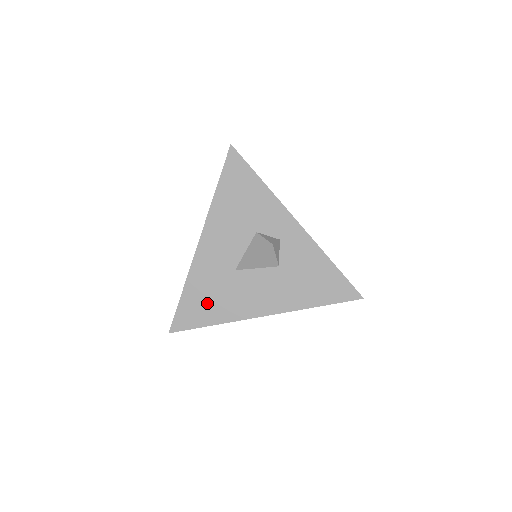
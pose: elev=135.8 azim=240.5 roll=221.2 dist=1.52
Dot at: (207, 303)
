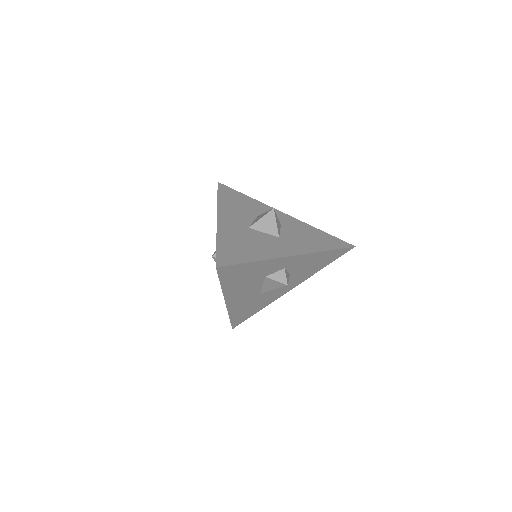
Dot at: (249, 310)
